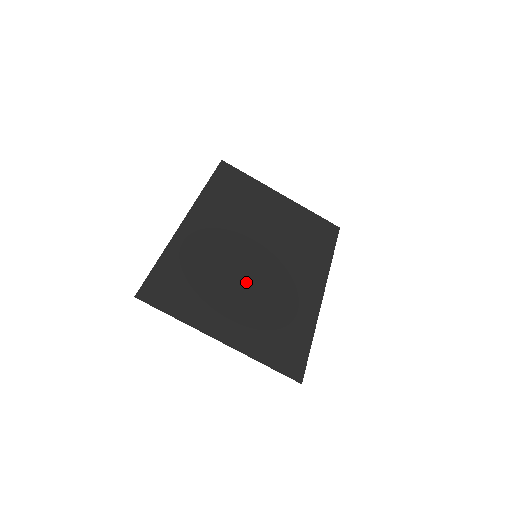
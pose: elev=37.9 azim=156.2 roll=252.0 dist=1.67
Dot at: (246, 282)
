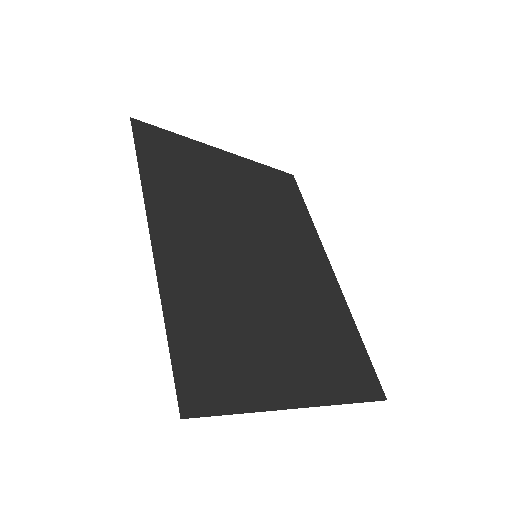
Dot at: (271, 301)
